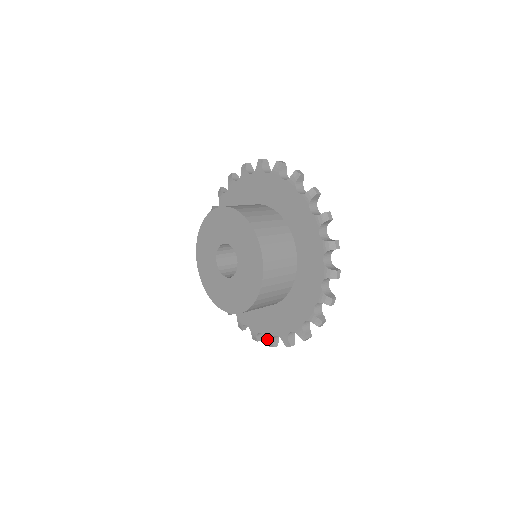
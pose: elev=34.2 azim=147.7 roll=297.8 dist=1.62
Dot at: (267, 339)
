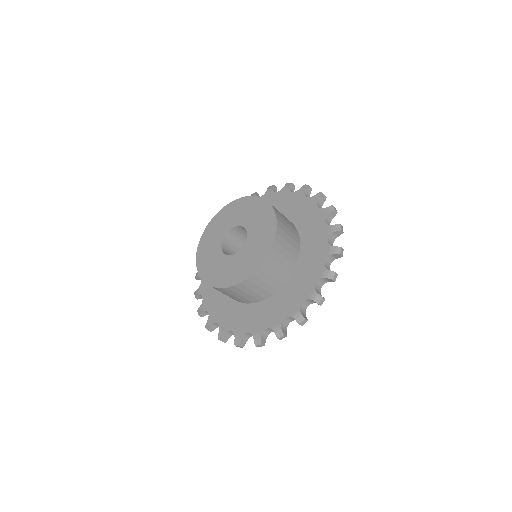
Dot at: (236, 336)
